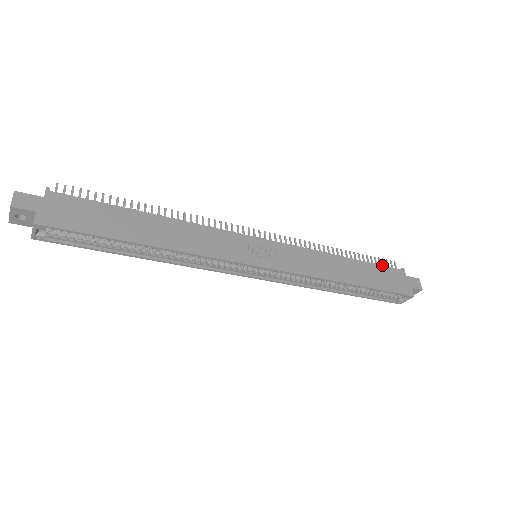
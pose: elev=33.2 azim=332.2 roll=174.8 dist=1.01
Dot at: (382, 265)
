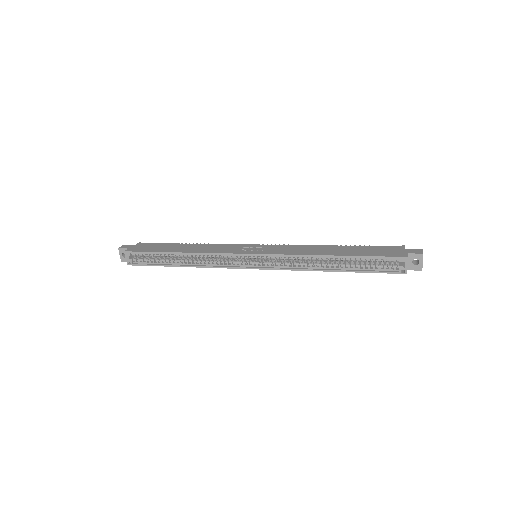
Dot at: (376, 246)
